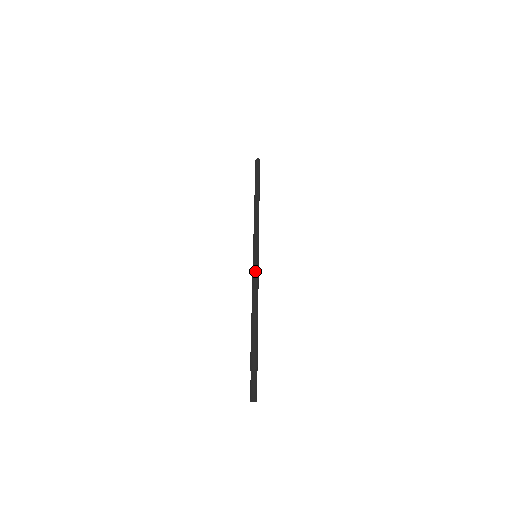
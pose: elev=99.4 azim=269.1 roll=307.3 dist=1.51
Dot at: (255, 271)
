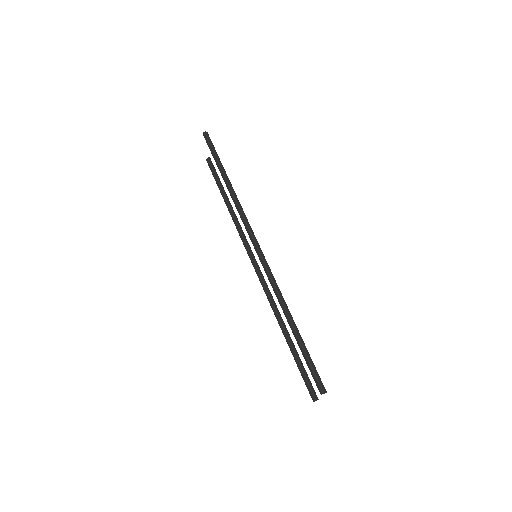
Dot at: (276, 287)
